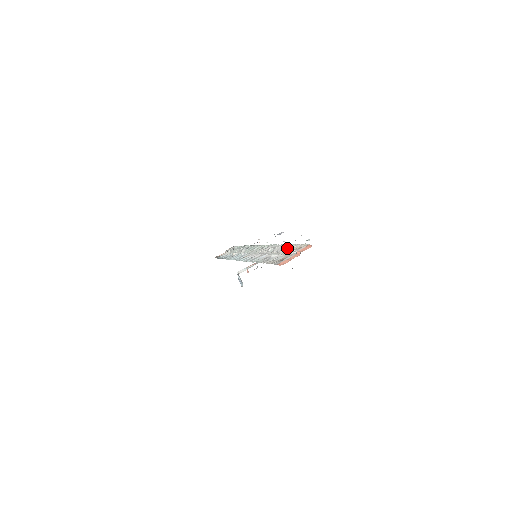
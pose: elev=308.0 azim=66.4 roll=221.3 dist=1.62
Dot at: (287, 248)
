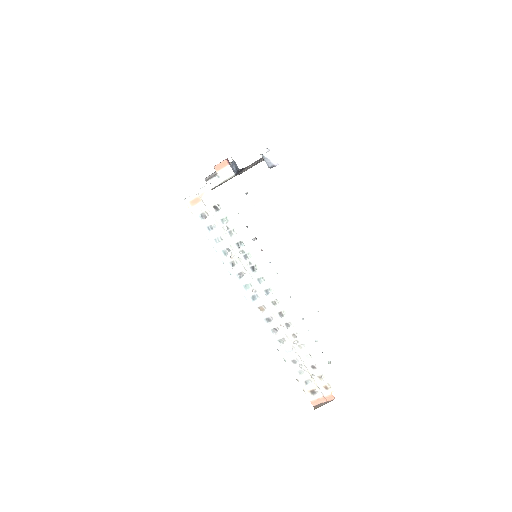
Dot at: (315, 378)
